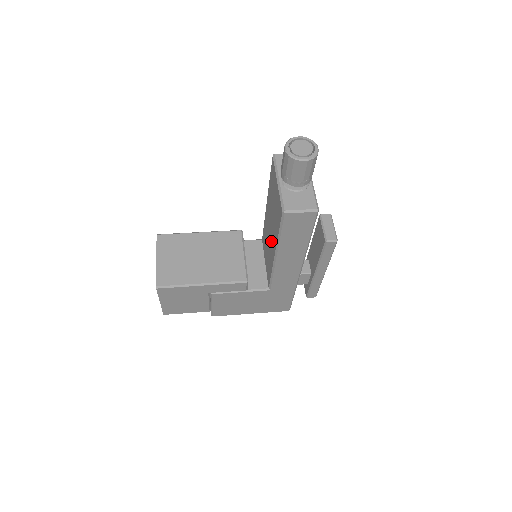
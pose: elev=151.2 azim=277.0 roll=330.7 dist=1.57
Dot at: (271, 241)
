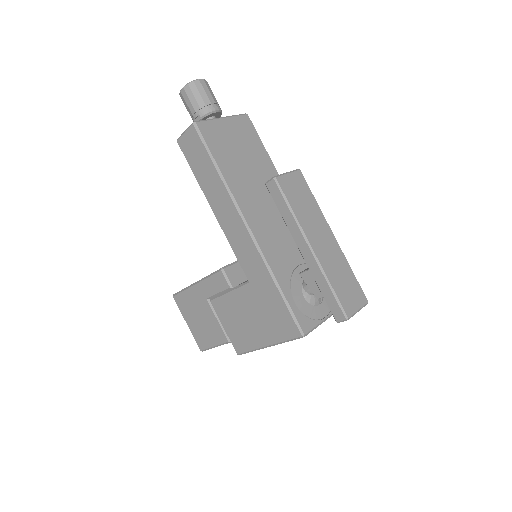
Dot at: occluded
